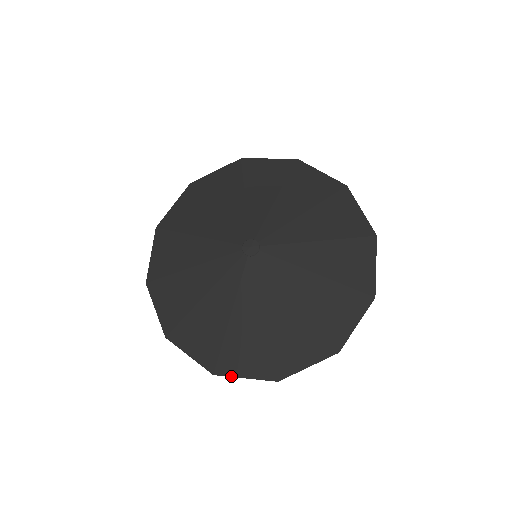
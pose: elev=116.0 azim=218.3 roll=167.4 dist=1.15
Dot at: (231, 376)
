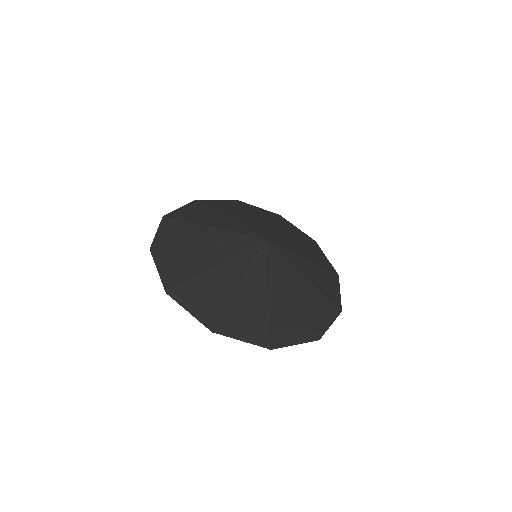
Dot at: (155, 260)
